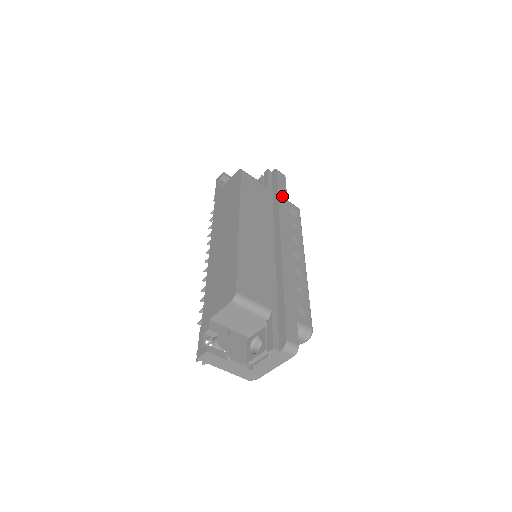
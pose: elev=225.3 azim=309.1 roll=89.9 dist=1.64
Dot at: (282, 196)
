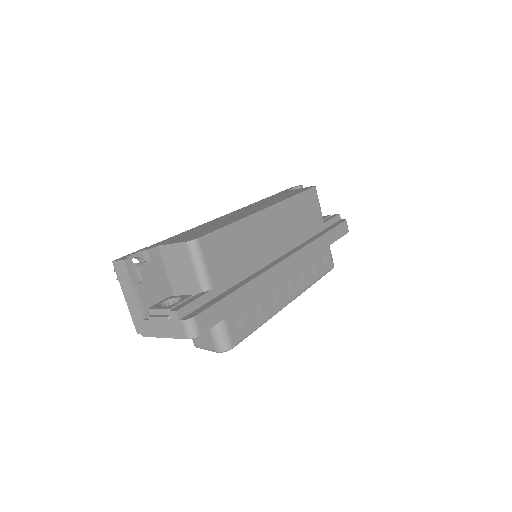
Dot at: (328, 238)
